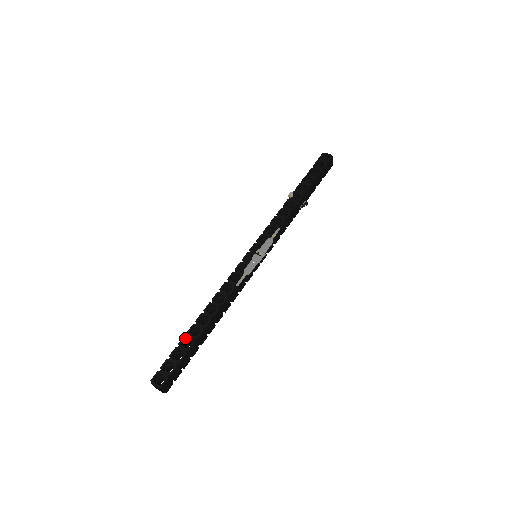
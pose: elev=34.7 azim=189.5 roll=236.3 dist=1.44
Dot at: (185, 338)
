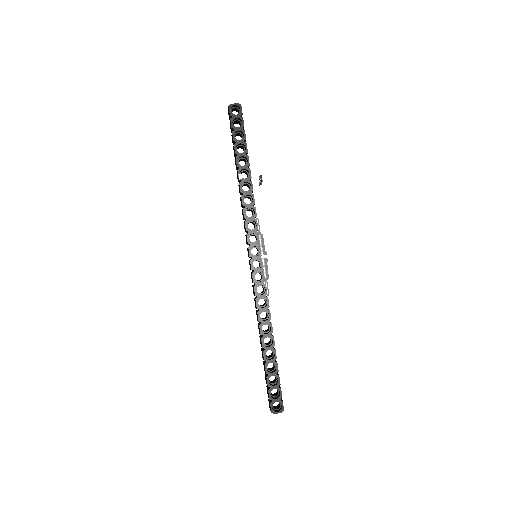
Dot at: (267, 365)
